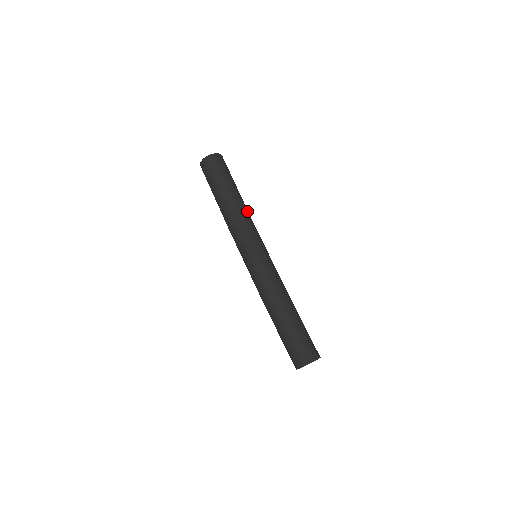
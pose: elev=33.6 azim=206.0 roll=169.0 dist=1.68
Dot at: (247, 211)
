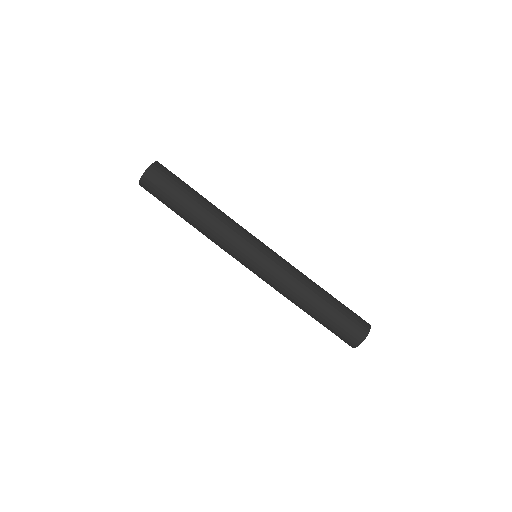
Dot at: occluded
